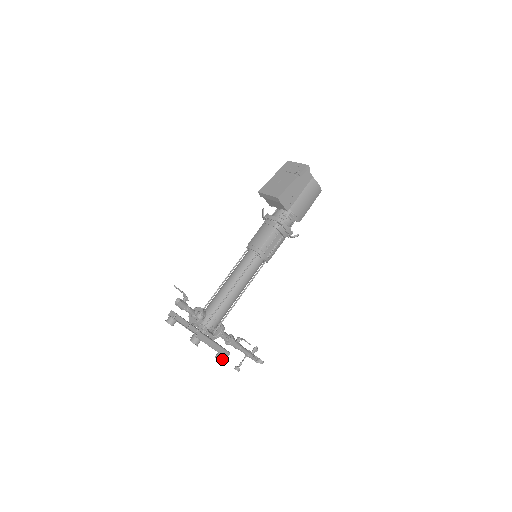
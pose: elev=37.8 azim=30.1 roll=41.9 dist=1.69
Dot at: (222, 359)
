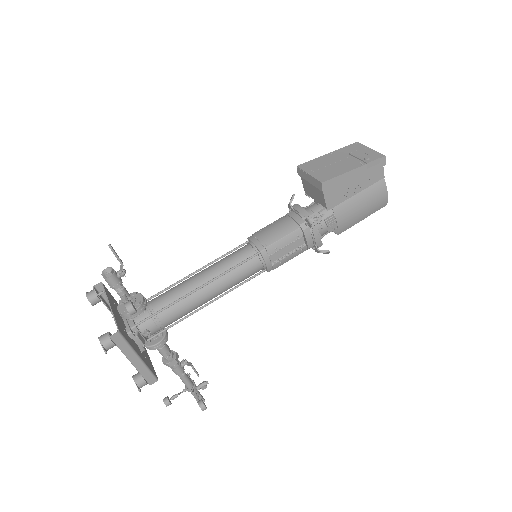
Dot at: (141, 384)
